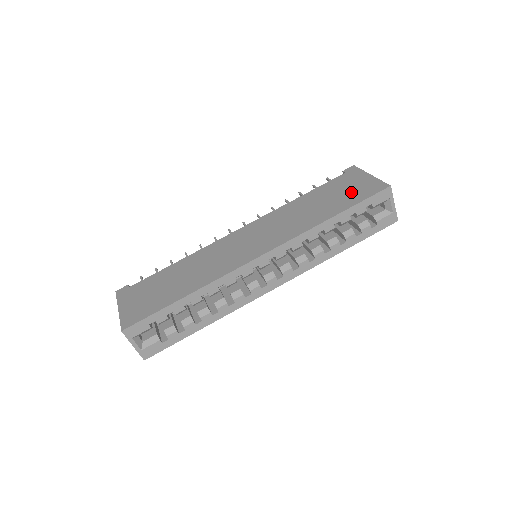
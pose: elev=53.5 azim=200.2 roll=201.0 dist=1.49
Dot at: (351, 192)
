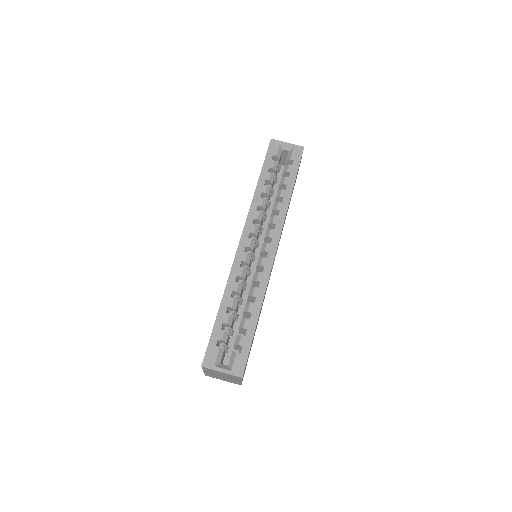
Dot at: occluded
